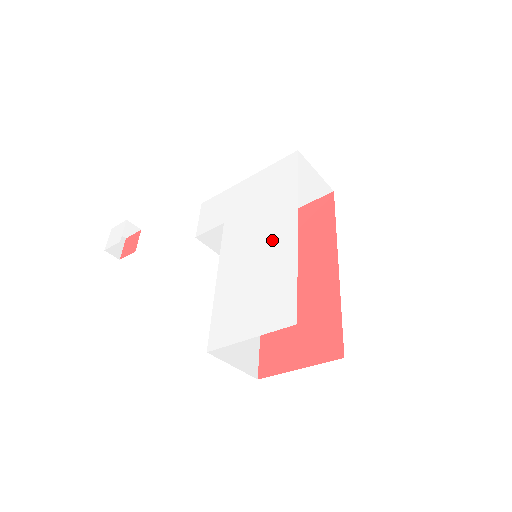
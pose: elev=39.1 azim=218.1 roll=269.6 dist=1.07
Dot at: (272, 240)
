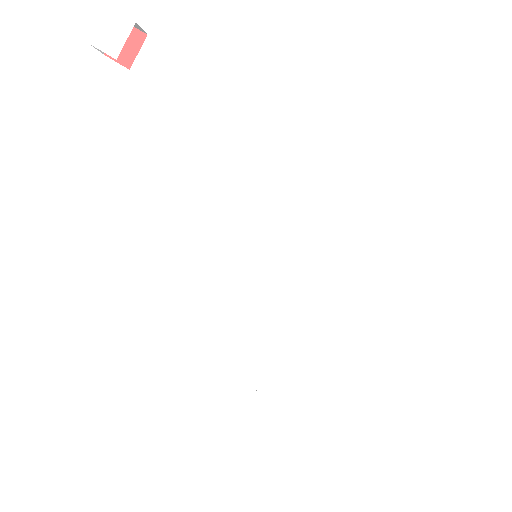
Dot at: (277, 305)
